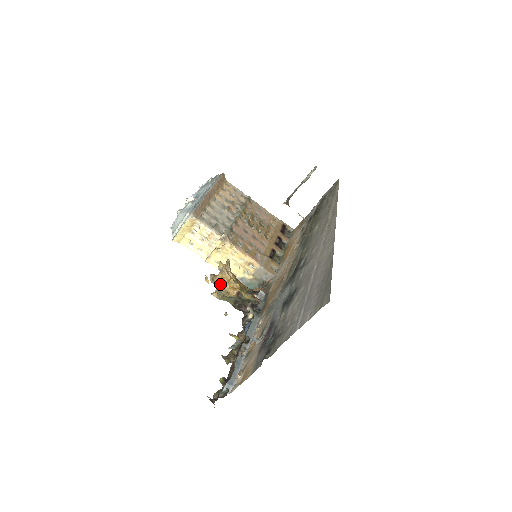
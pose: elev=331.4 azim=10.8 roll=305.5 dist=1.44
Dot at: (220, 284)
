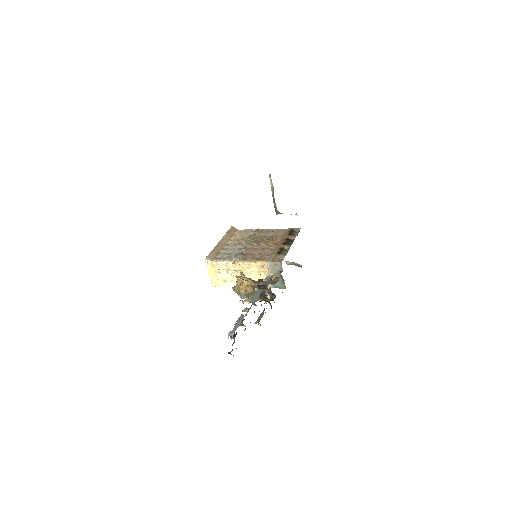
Dot at: (239, 289)
